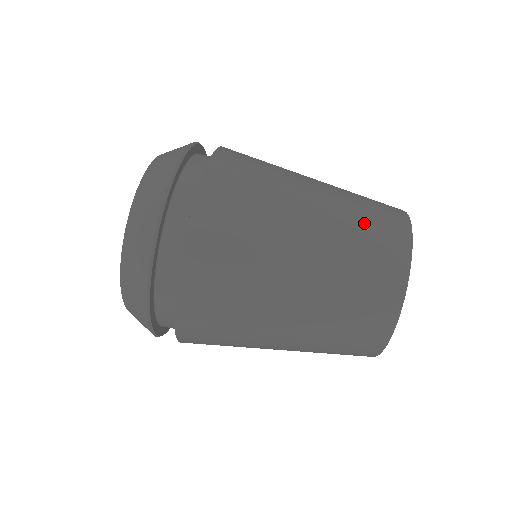
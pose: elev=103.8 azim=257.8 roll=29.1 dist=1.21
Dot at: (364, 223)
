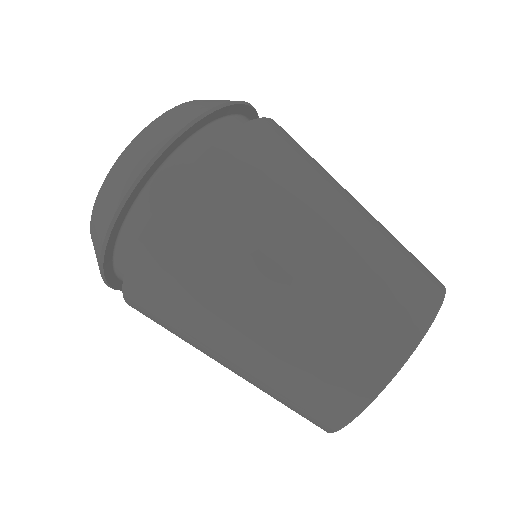
Dot at: occluded
